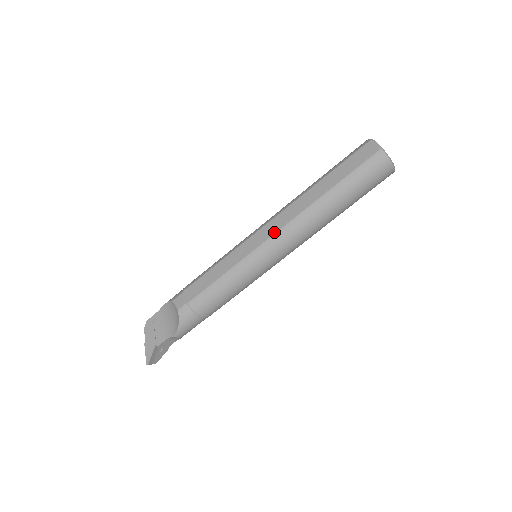
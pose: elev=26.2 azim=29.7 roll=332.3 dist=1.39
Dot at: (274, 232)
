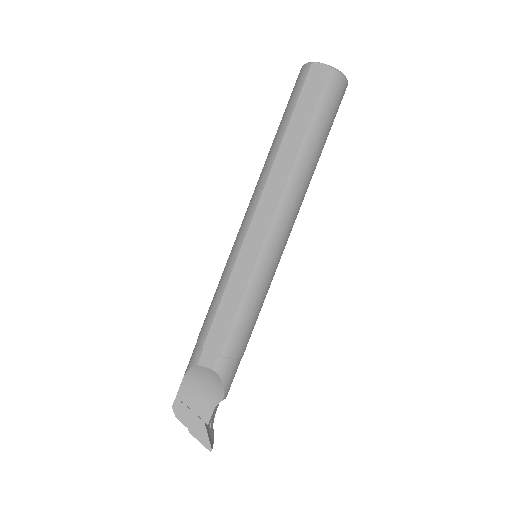
Dot at: (271, 218)
